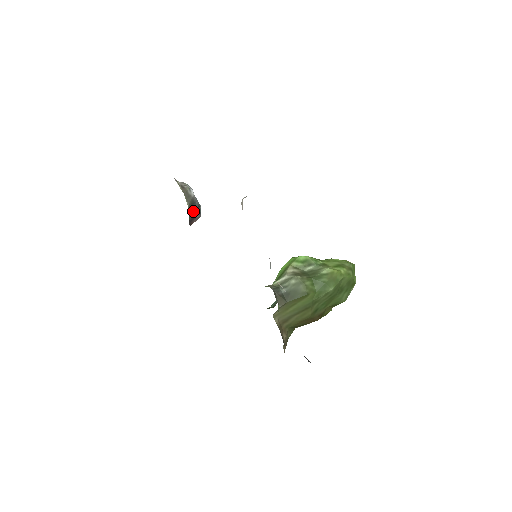
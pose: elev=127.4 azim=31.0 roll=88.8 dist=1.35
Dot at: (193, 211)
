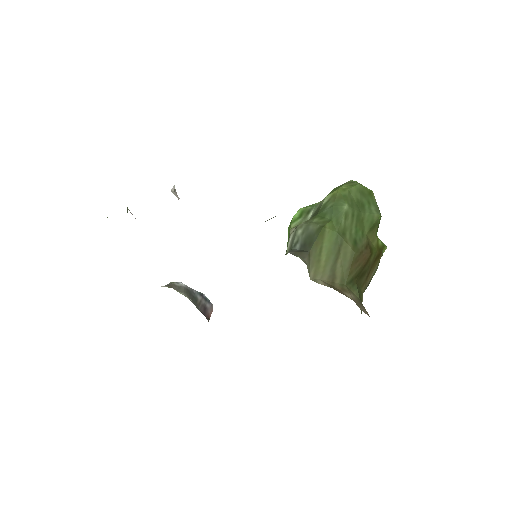
Dot at: (198, 302)
